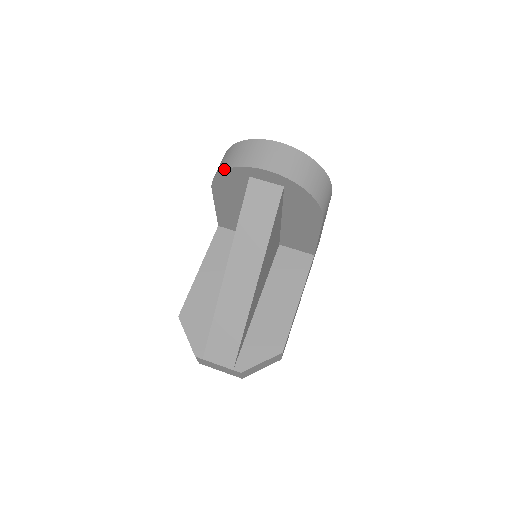
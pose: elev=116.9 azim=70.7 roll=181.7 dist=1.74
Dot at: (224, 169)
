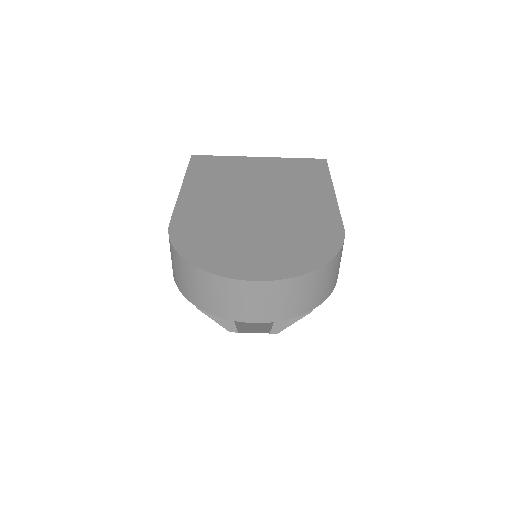
Dot at: (189, 301)
